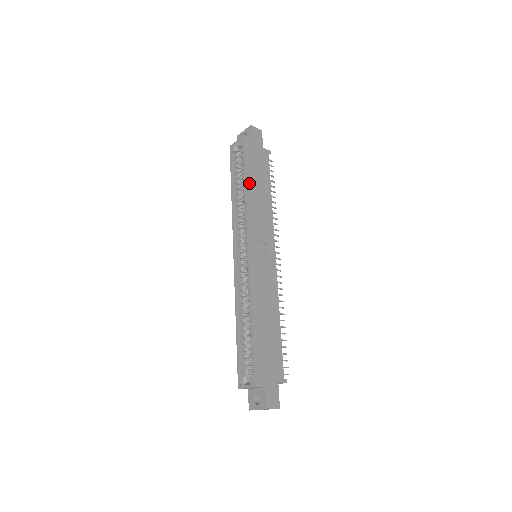
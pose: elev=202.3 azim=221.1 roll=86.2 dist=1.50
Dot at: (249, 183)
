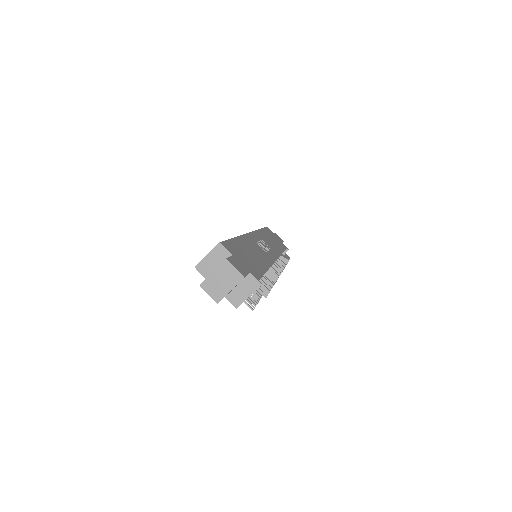
Dot at: (264, 232)
